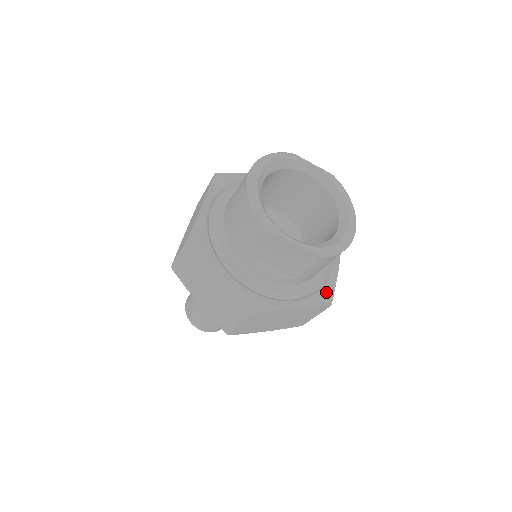
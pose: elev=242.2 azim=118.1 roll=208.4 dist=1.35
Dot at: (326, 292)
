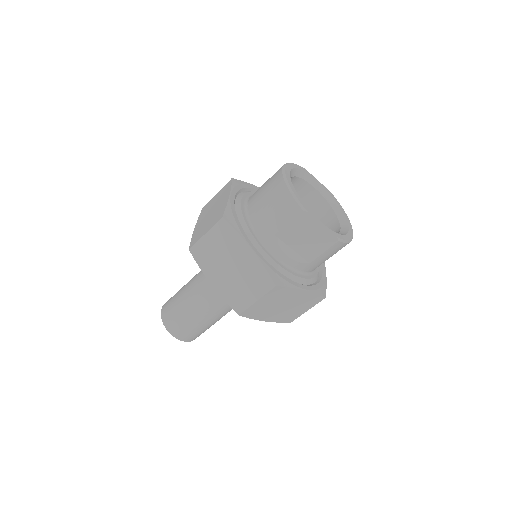
Dot at: (322, 286)
